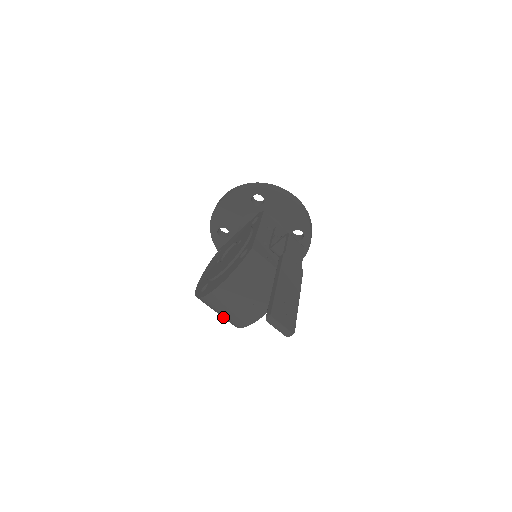
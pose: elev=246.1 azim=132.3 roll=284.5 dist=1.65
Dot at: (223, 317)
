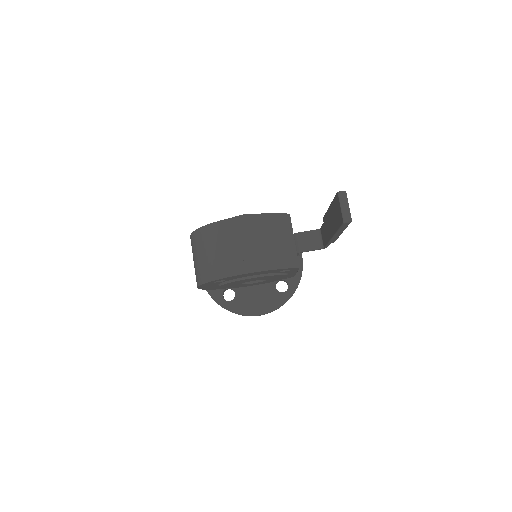
Dot at: (207, 262)
